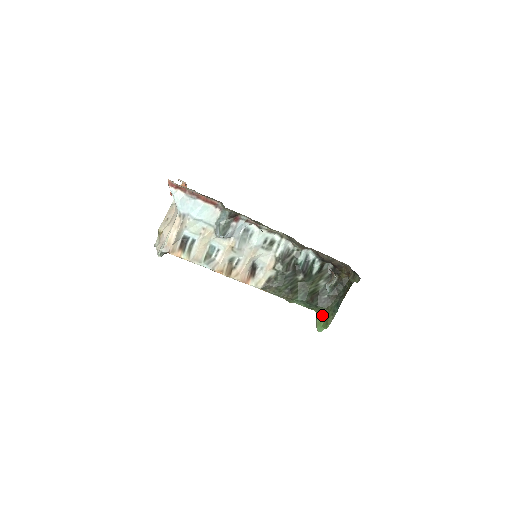
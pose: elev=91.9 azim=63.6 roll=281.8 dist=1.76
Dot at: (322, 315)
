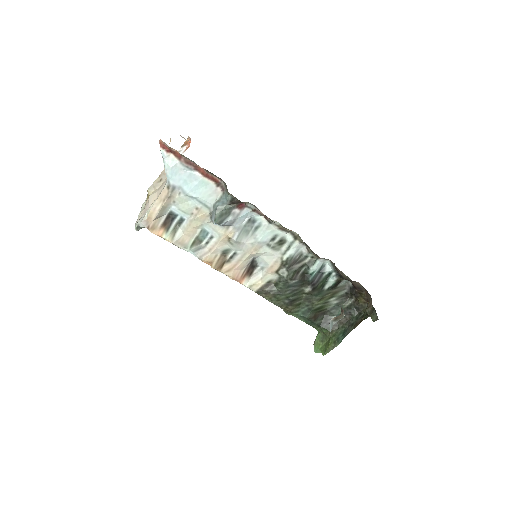
Dot at: (323, 337)
